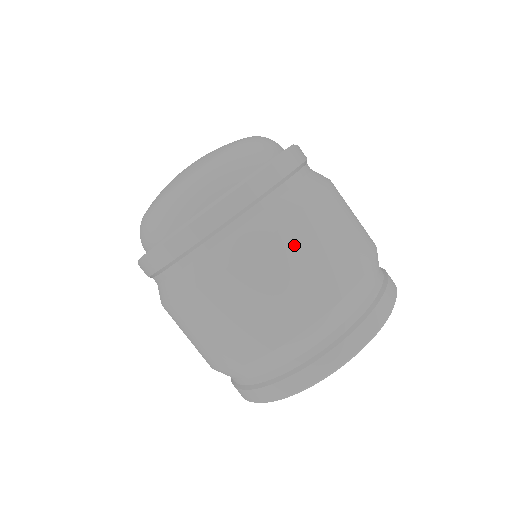
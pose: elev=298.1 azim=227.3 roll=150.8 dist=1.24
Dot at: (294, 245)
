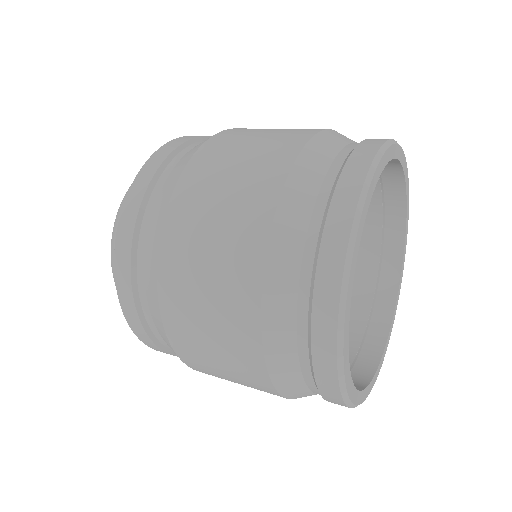
Dot at: (207, 168)
